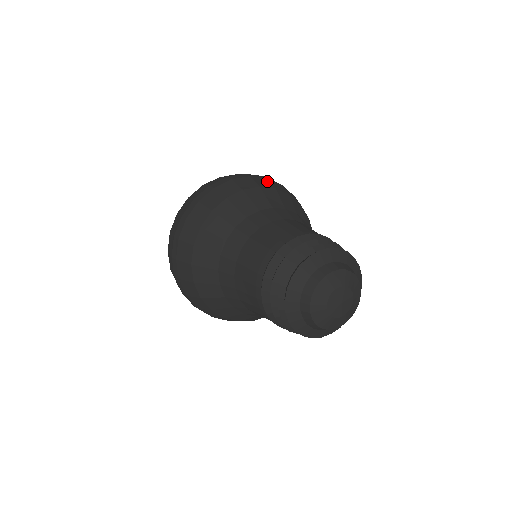
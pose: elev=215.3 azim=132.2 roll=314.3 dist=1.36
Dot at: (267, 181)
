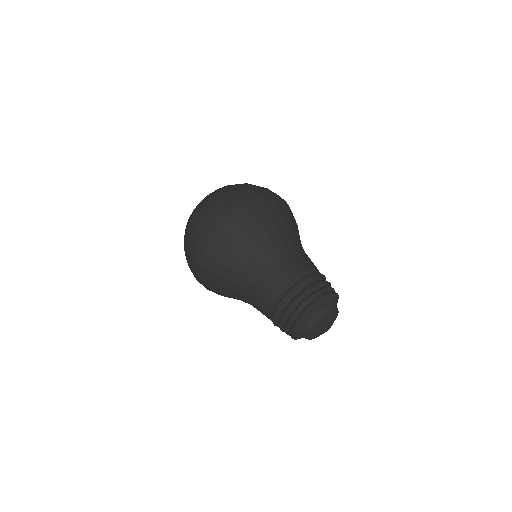
Dot at: occluded
